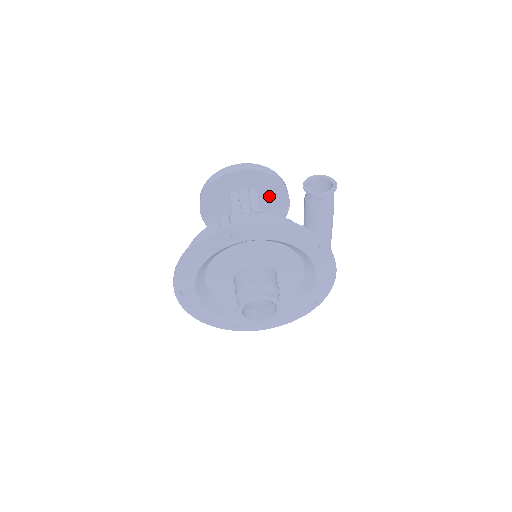
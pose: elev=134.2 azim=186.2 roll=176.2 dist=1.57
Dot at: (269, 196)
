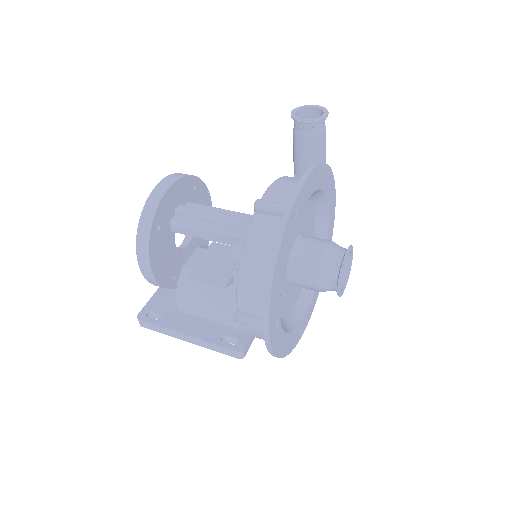
Dot at: occluded
